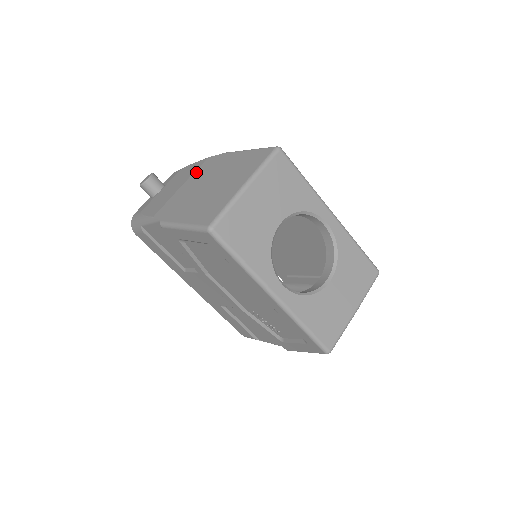
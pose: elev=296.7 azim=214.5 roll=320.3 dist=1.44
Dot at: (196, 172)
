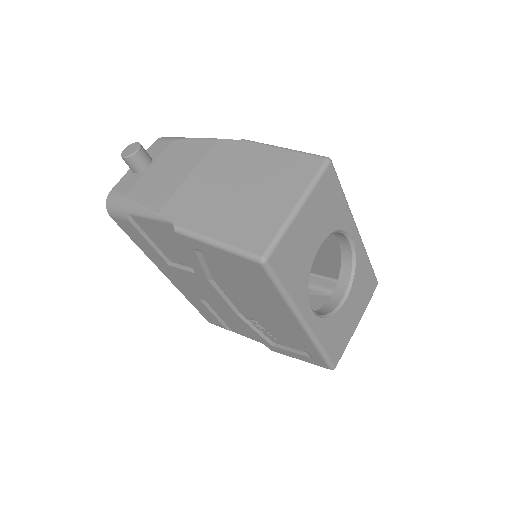
Dot at: (207, 158)
